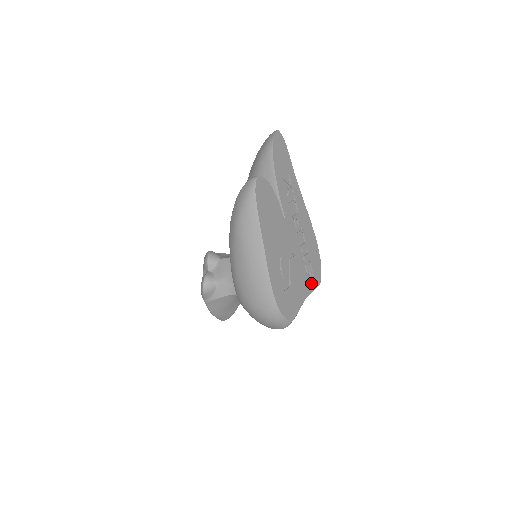
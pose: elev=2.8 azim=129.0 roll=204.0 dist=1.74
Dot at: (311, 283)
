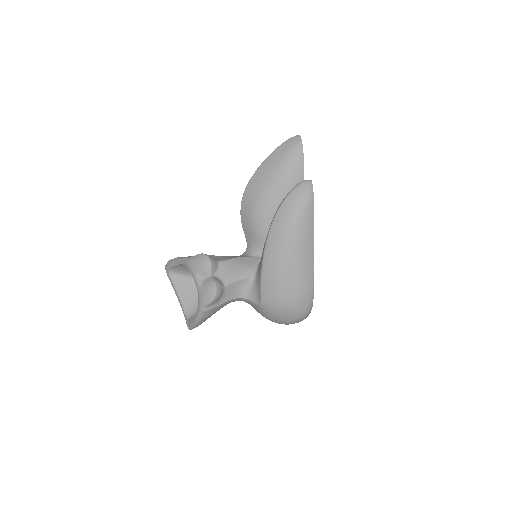
Dot at: occluded
